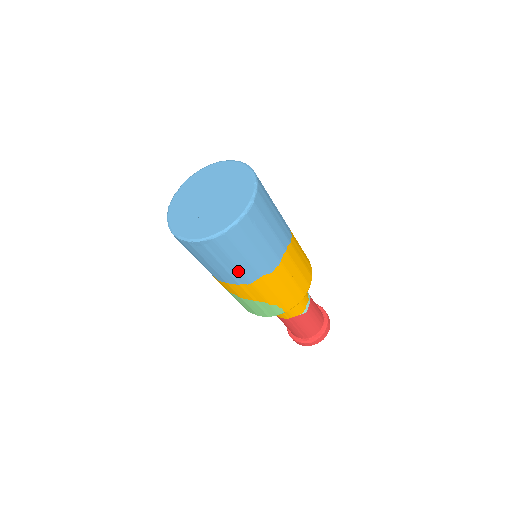
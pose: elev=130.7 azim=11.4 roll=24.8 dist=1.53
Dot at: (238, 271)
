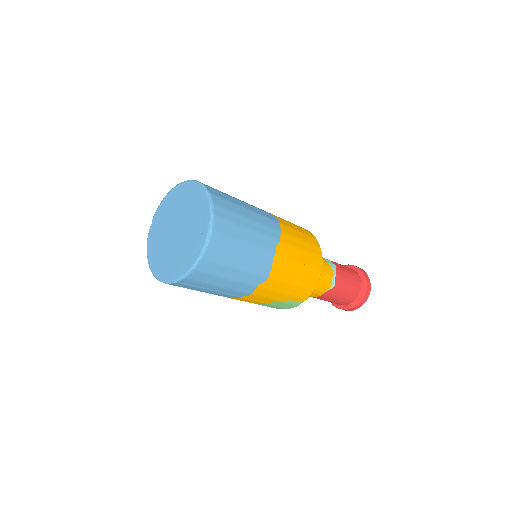
Dot at: (230, 290)
